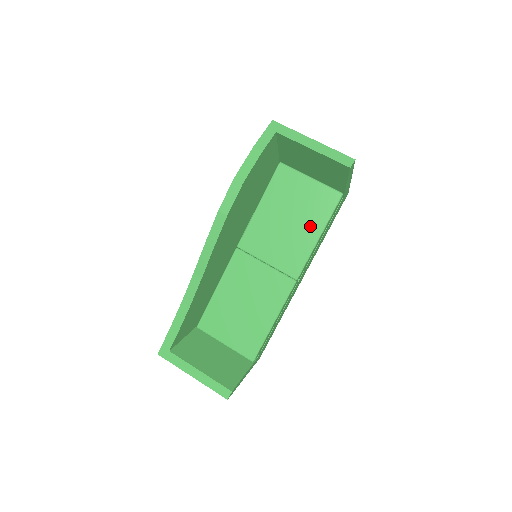
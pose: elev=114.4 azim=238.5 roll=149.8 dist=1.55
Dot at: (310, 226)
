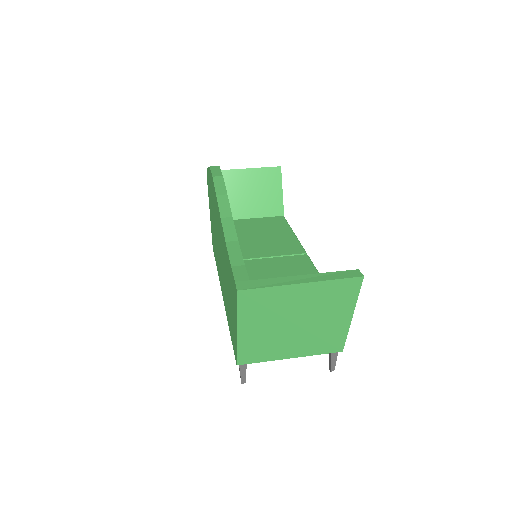
Dot at: (280, 231)
